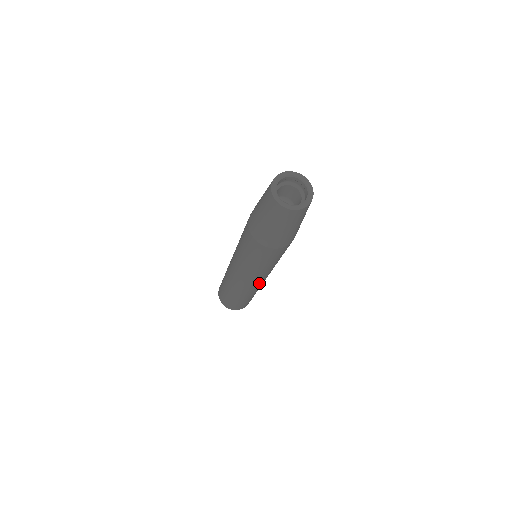
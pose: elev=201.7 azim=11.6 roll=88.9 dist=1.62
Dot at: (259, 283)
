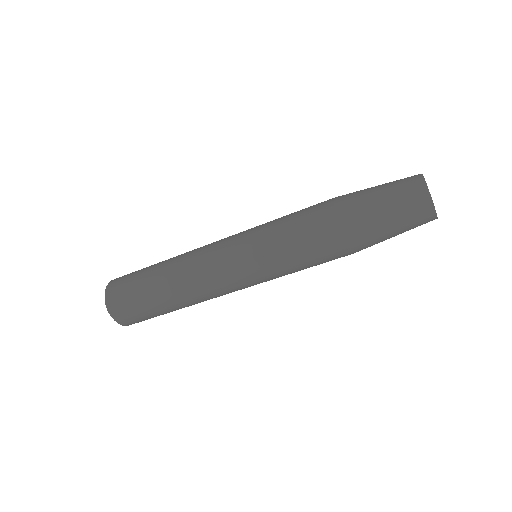
Dot at: occluded
